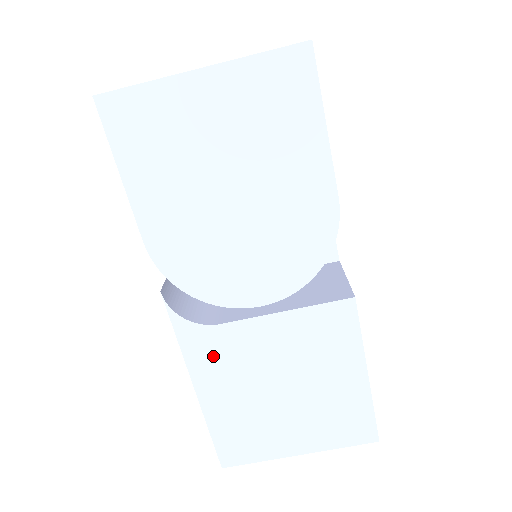
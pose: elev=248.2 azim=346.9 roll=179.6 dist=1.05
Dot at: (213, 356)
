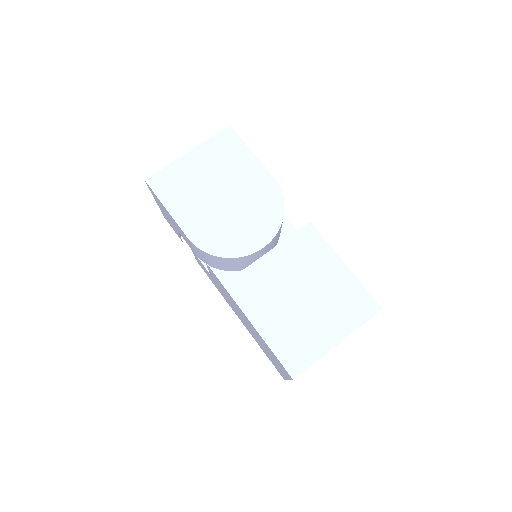
Dot at: (250, 291)
